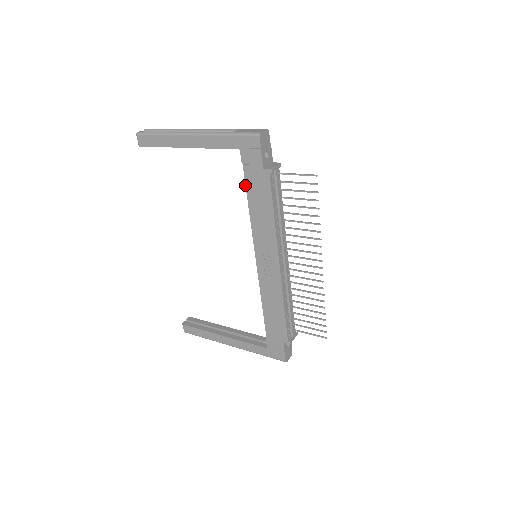
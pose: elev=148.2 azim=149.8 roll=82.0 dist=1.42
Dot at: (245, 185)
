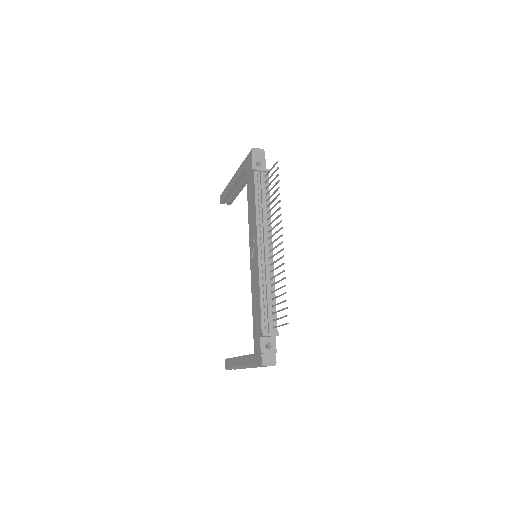
Dot at: (247, 191)
